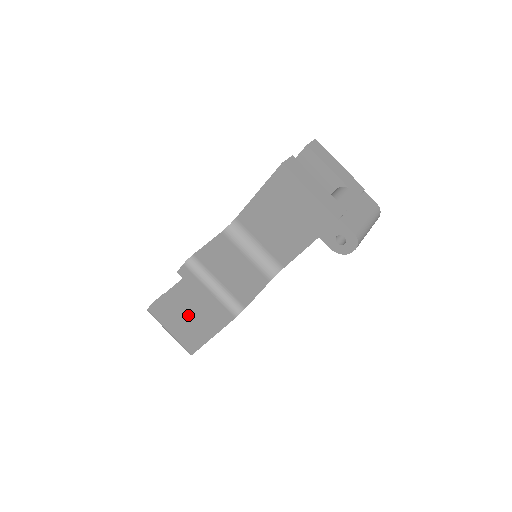
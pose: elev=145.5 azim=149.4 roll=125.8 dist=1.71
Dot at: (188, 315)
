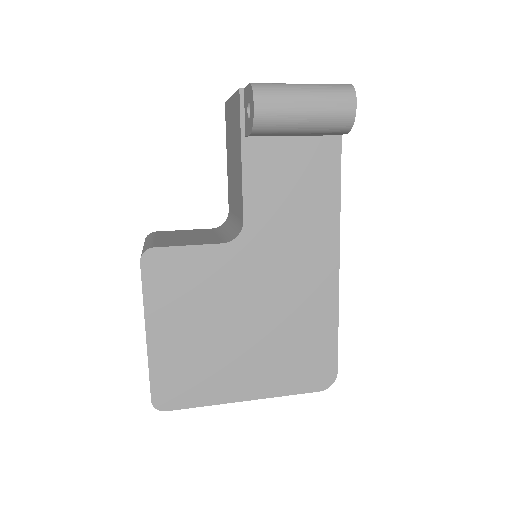
Dot at: occluded
